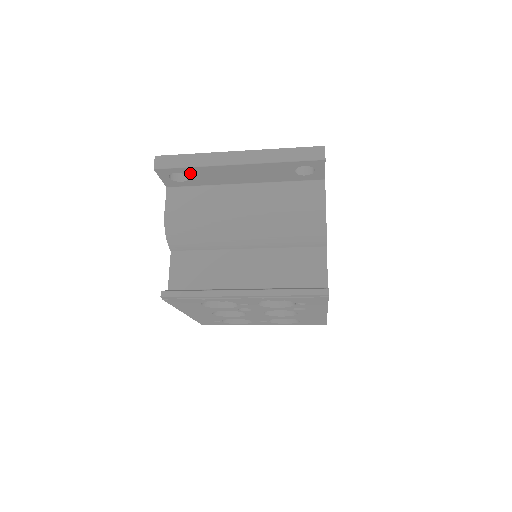
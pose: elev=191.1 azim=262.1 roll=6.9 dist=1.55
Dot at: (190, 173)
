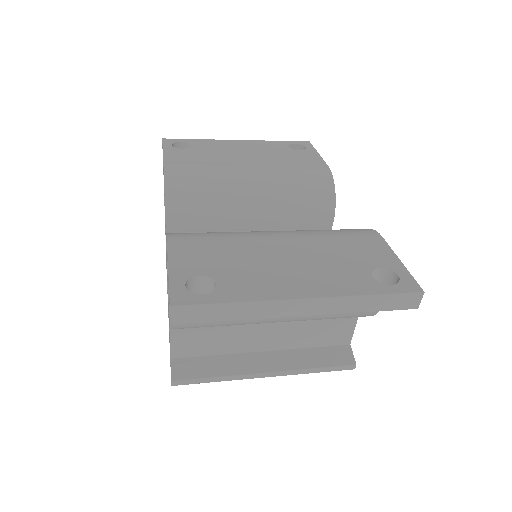
Dot at: occluded
